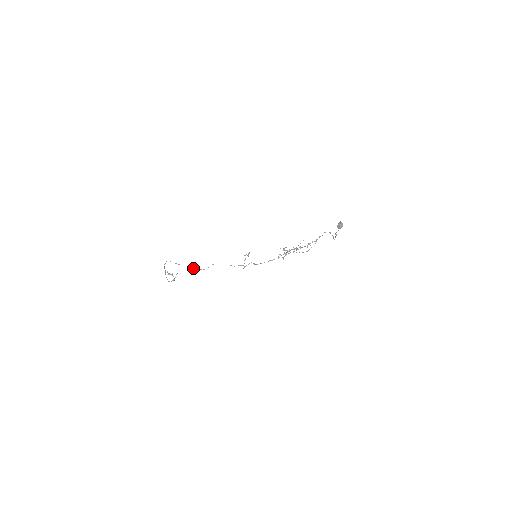
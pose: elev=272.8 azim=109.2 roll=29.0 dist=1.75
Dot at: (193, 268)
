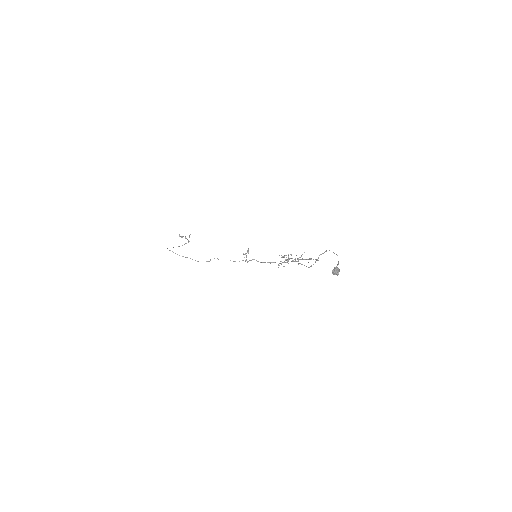
Dot at: (195, 260)
